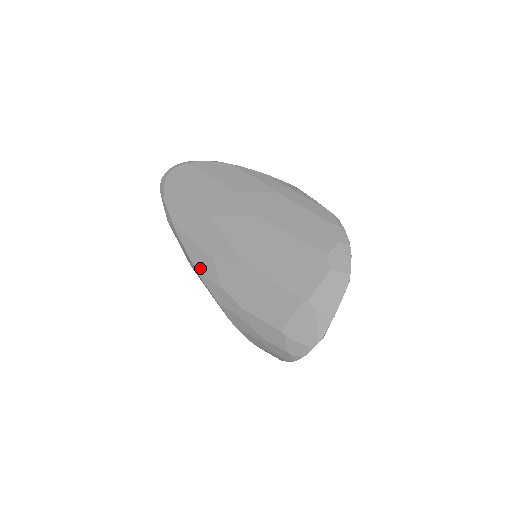
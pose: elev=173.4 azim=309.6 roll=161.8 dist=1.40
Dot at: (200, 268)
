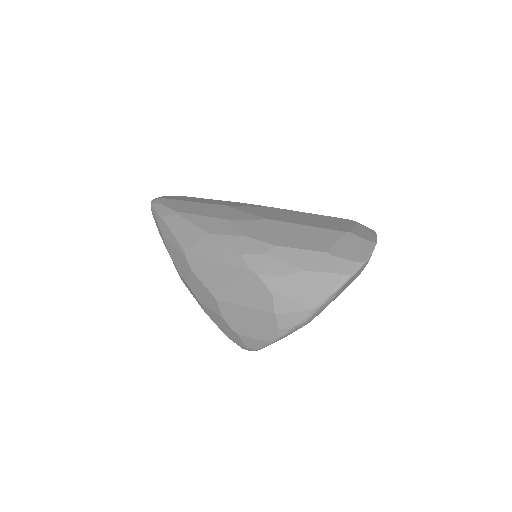
Dot at: (215, 230)
